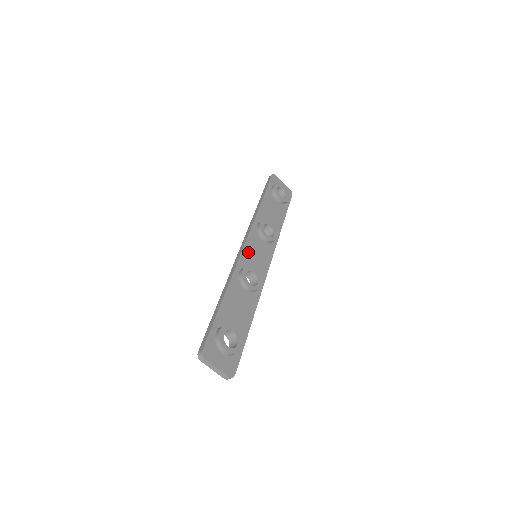
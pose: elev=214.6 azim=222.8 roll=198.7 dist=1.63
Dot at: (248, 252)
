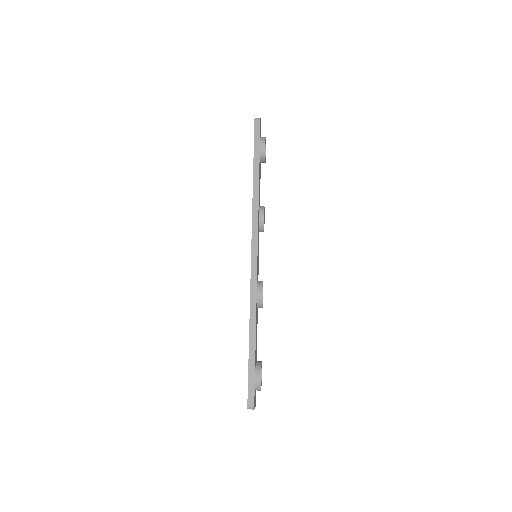
Dot at: occluded
